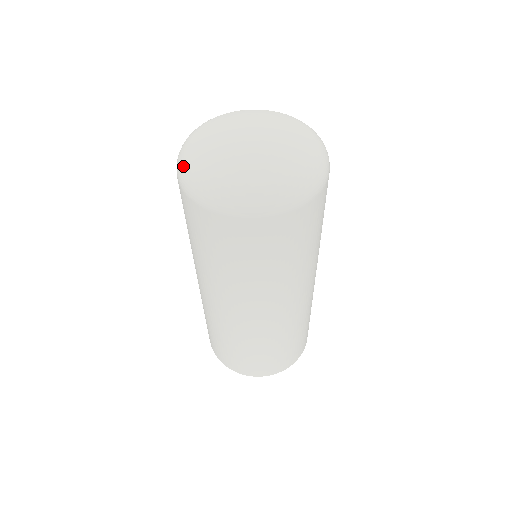
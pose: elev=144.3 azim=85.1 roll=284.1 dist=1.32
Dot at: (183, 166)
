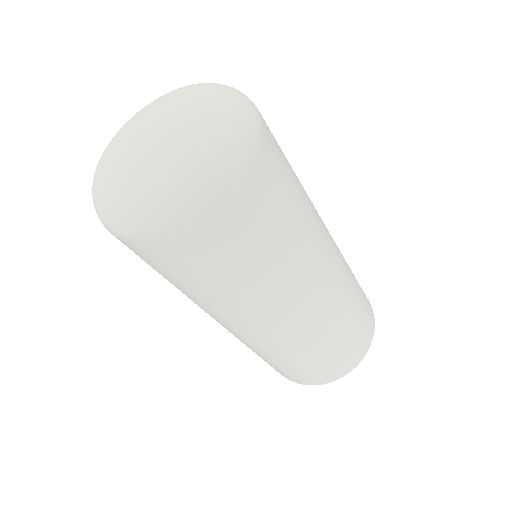
Dot at: occluded
